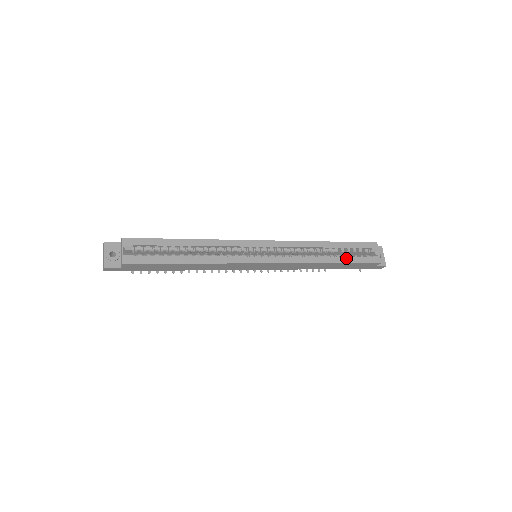
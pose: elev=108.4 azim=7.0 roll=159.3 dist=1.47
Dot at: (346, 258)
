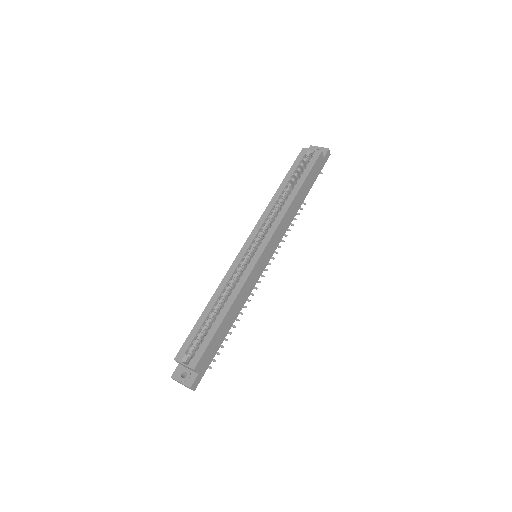
Dot at: (300, 179)
